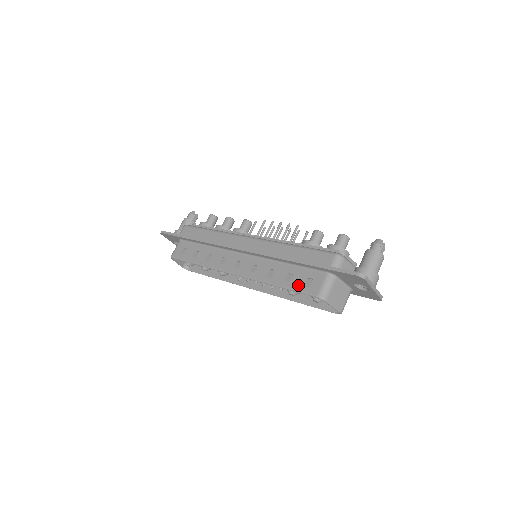
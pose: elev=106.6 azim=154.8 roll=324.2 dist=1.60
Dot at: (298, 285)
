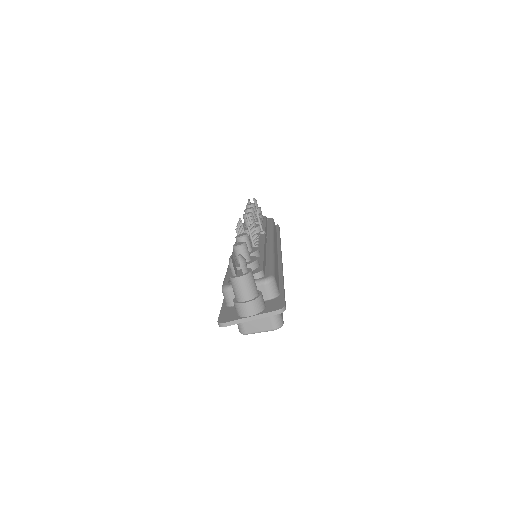
Dot at: occluded
